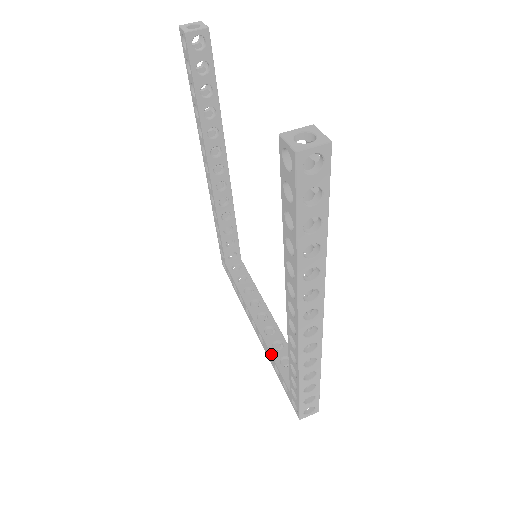
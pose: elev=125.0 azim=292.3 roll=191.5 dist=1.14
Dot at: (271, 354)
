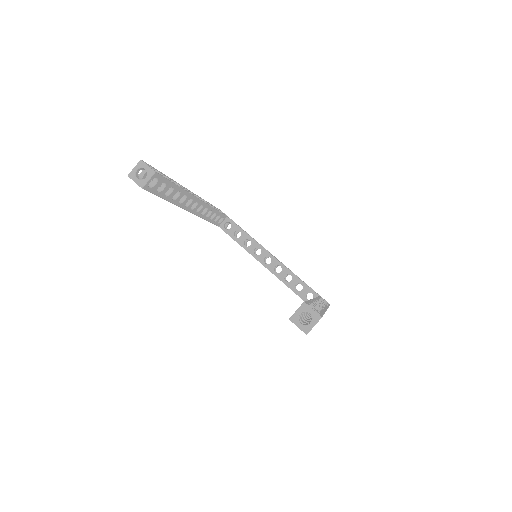
Dot at: occluded
